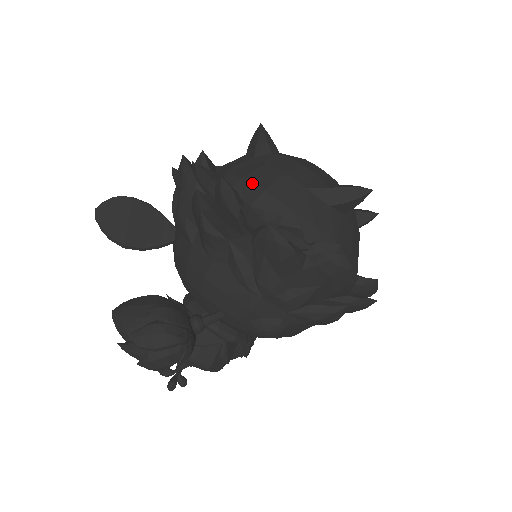
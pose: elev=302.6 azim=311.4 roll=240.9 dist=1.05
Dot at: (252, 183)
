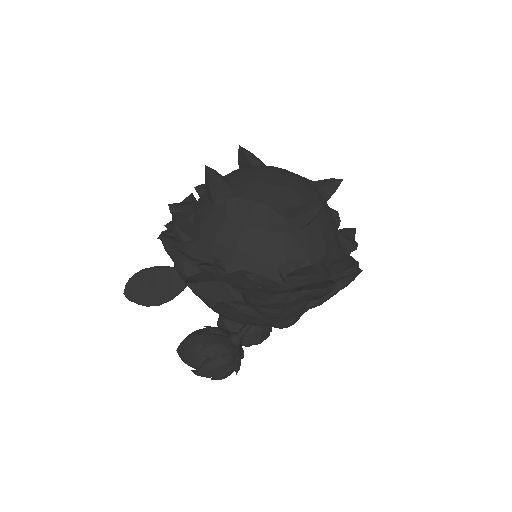
Dot at: (223, 245)
